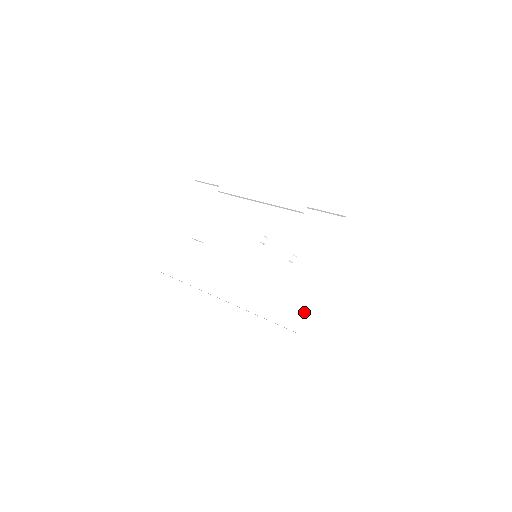
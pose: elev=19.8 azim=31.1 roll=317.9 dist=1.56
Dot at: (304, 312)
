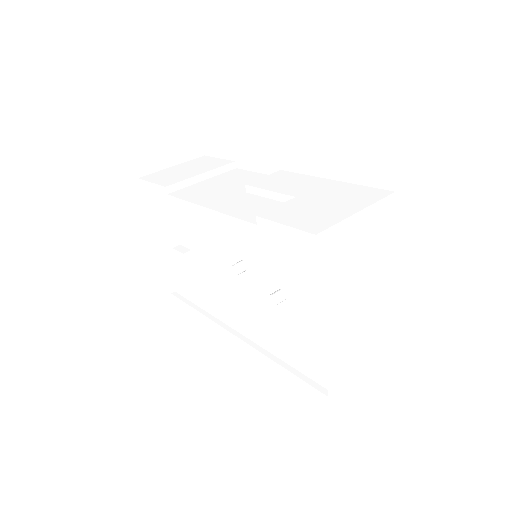
Dot at: (324, 367)
